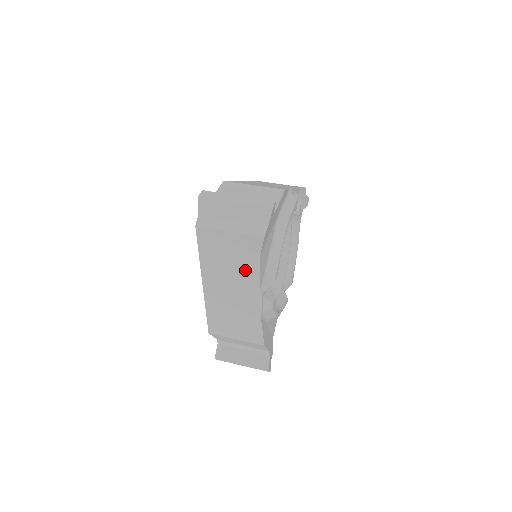
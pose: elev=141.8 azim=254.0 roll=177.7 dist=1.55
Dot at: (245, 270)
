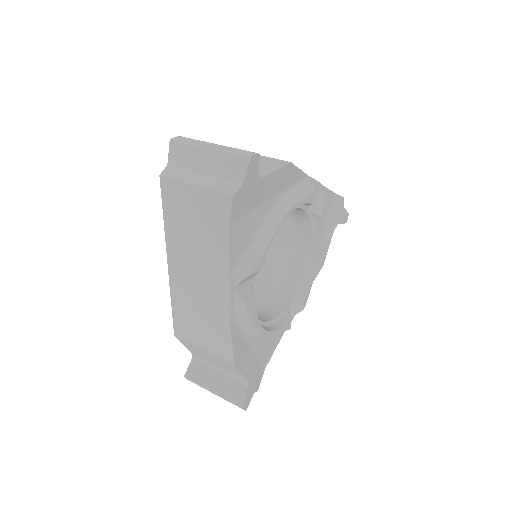
Dot at: (212, 246)
